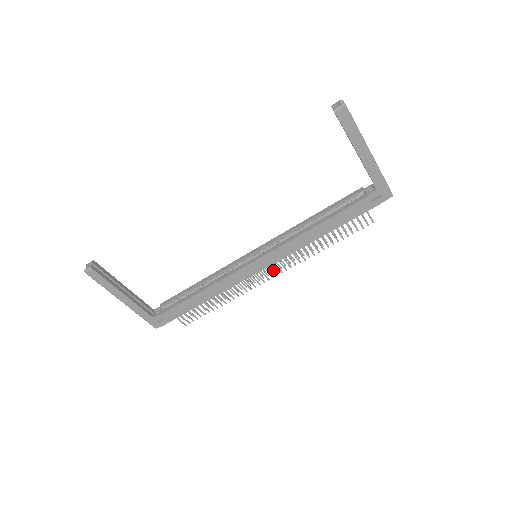
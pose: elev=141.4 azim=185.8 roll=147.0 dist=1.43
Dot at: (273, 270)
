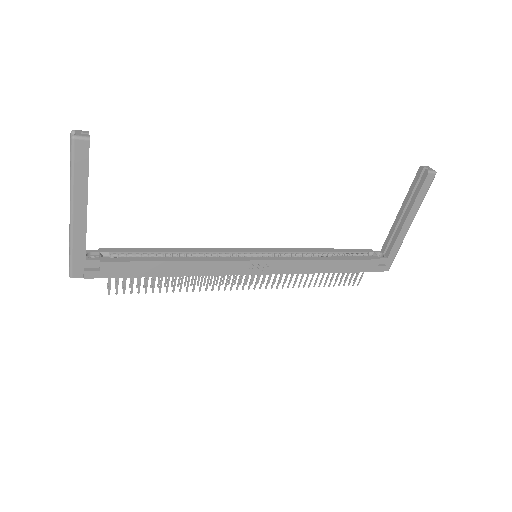
Dot at: (256, 281)
